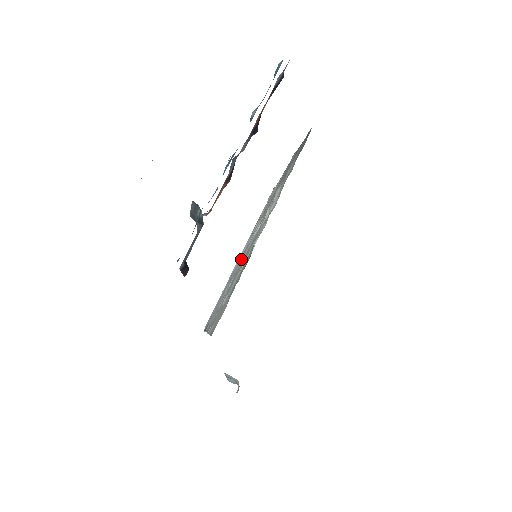
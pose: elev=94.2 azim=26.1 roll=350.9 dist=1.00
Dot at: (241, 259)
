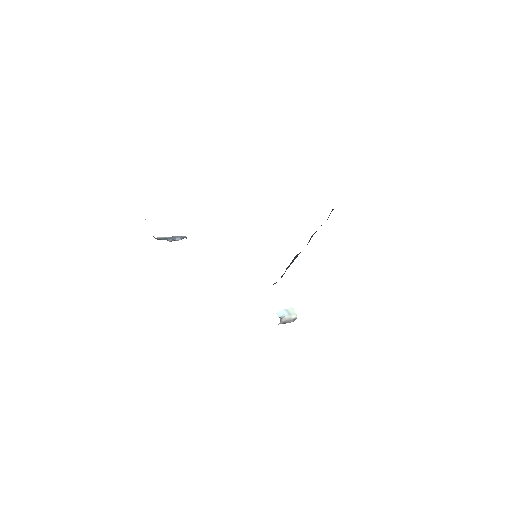
Dot at: occluded
